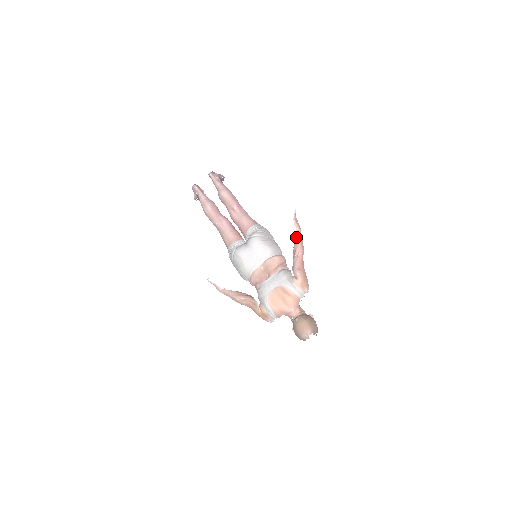
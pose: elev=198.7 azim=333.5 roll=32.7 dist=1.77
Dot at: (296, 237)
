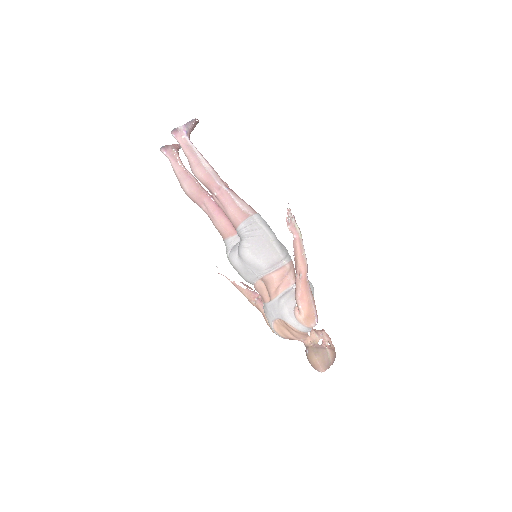
Dot at: (294, 249)
